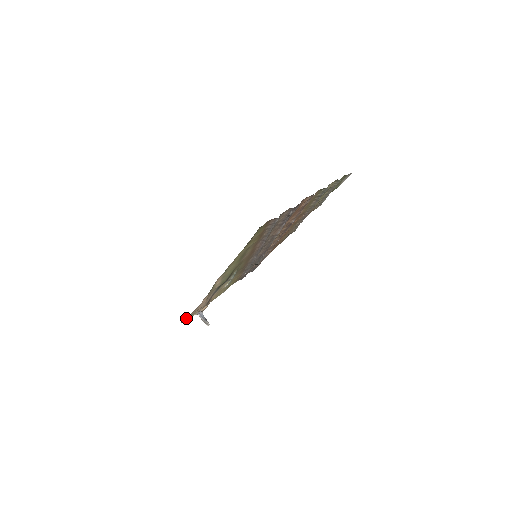
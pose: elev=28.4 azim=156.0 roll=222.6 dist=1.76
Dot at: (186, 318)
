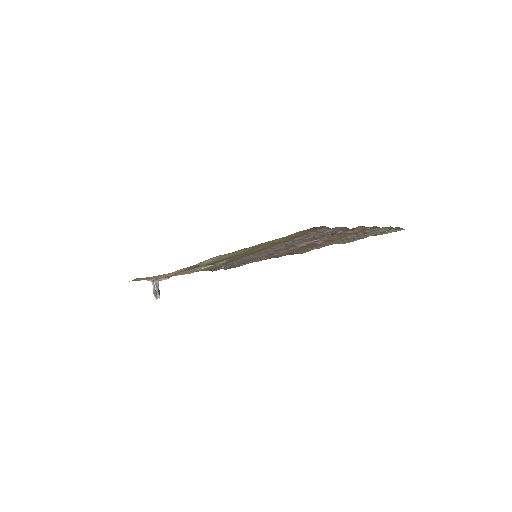
Dot at: occluded
